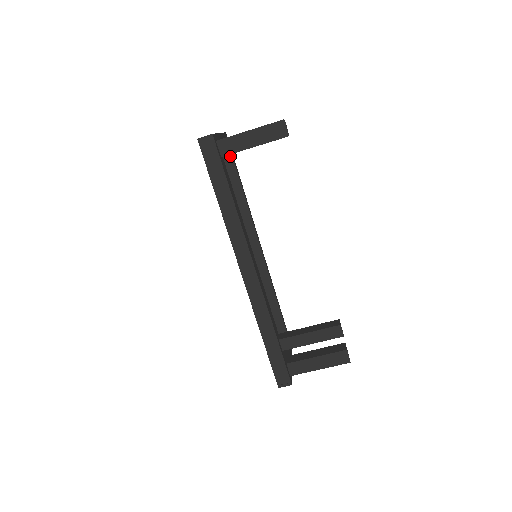
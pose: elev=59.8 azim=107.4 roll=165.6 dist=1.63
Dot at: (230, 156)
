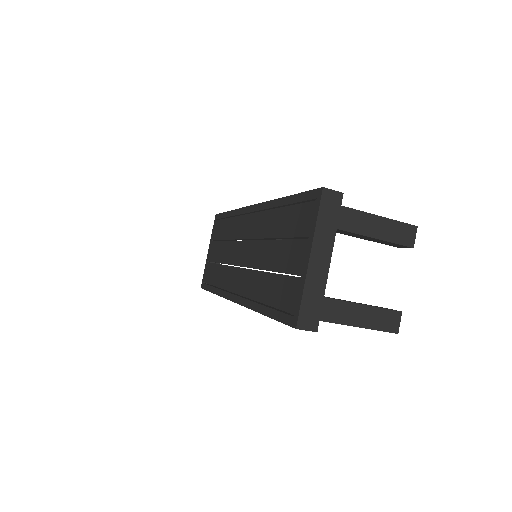
Dot at: occluded
